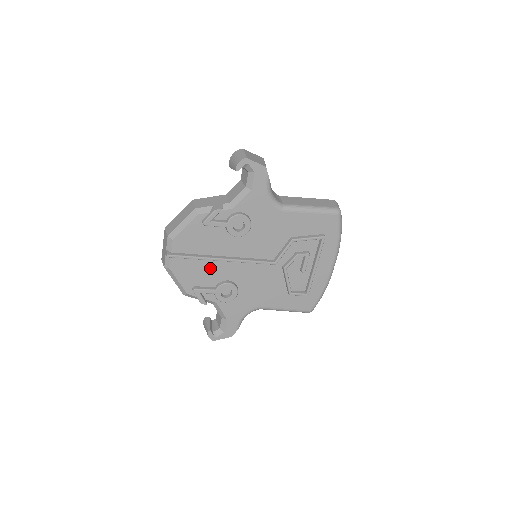
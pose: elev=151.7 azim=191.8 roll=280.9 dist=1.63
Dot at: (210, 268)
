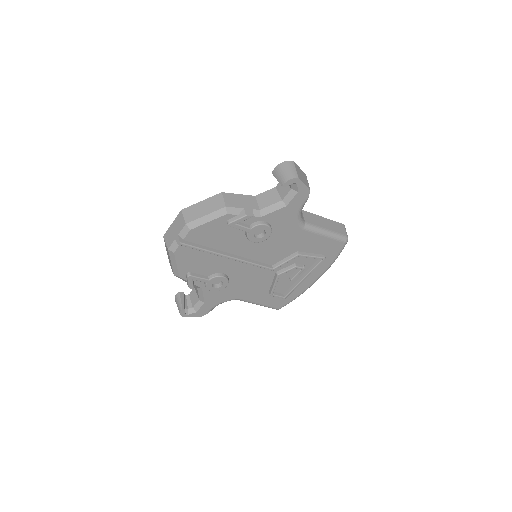
Dot at: (212, 260)
